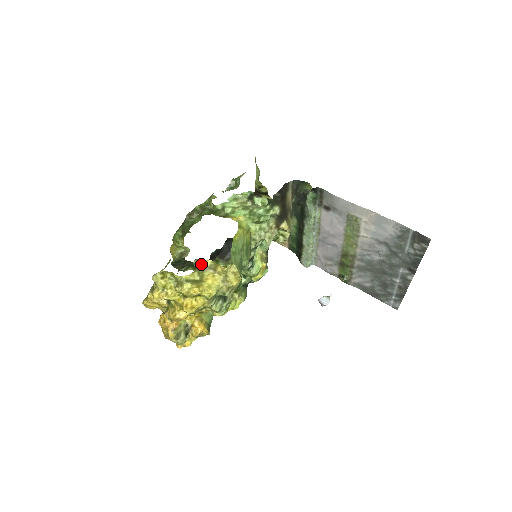
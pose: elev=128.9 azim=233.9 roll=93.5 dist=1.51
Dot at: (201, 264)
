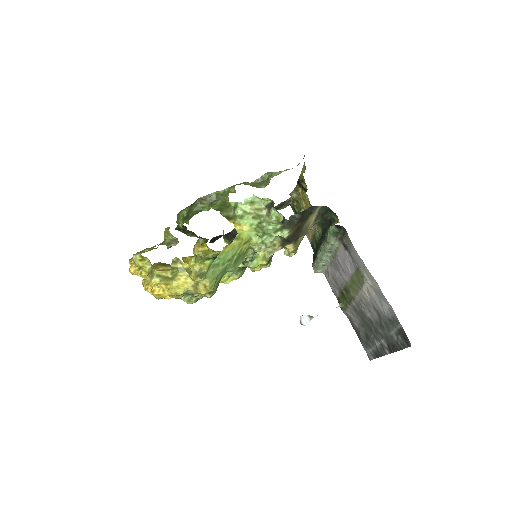
Dot at: (180, 263)
